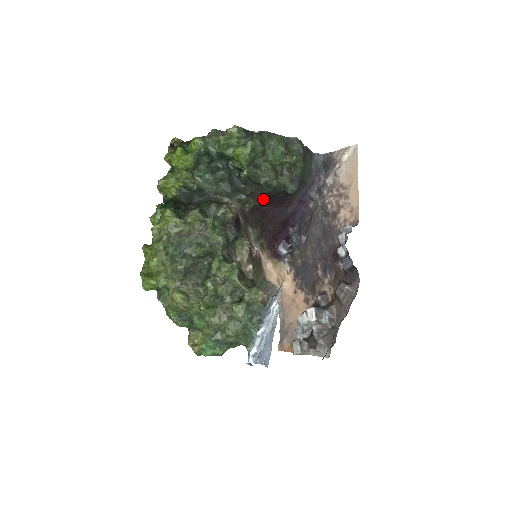
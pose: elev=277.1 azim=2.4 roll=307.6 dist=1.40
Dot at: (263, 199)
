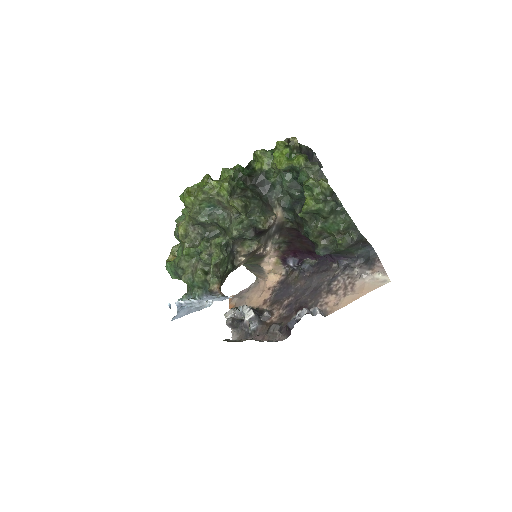
Dot at: (302, 233)
